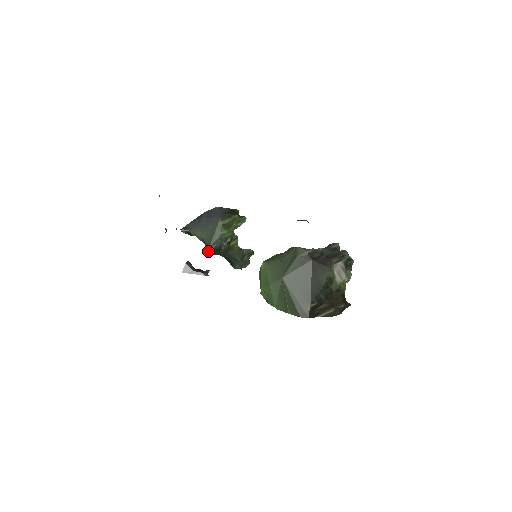
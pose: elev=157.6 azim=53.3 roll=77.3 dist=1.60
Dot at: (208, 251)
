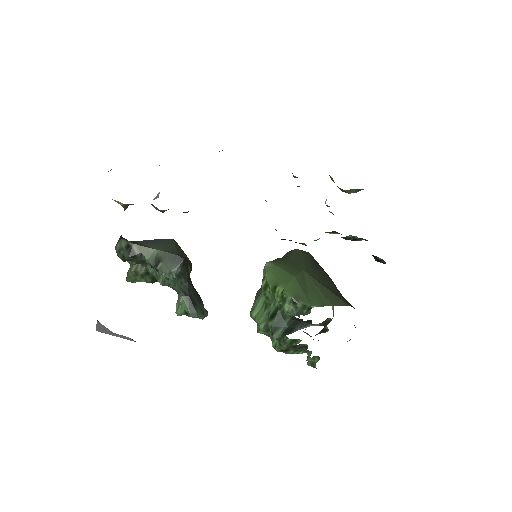
Dot at: (167, 271)
